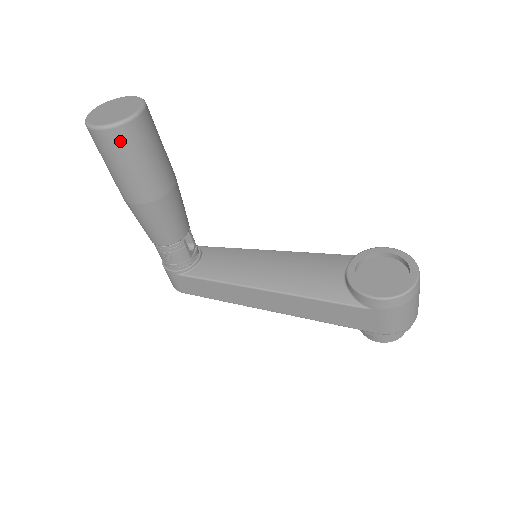
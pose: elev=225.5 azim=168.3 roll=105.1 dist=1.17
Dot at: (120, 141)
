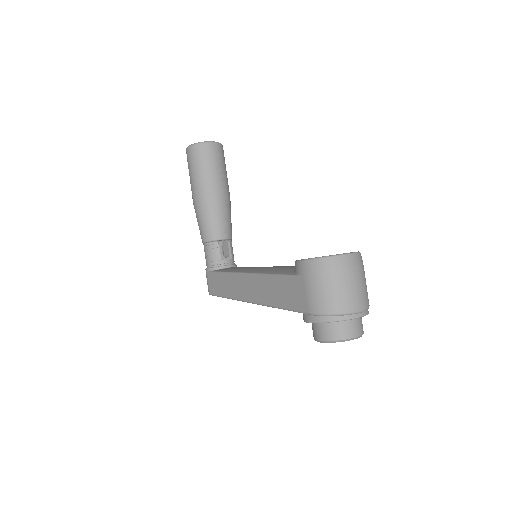
Dot at: (195, 154)
